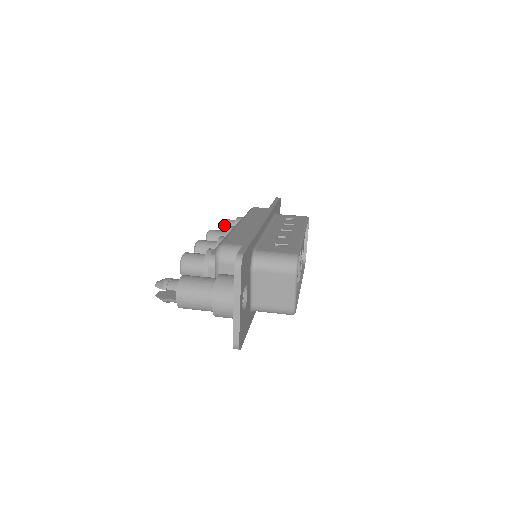
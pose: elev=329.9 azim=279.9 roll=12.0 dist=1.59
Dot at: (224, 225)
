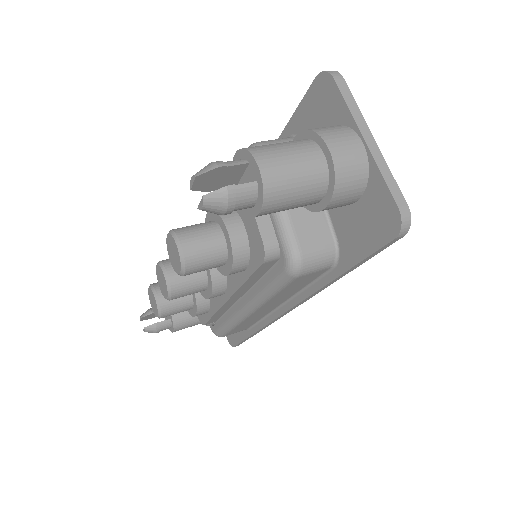
Dot at: (150, 313)
